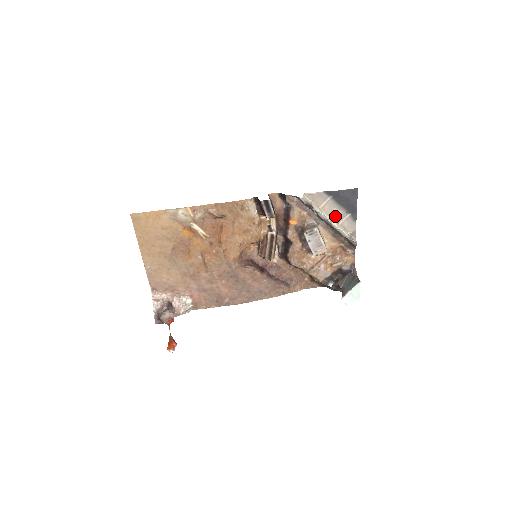
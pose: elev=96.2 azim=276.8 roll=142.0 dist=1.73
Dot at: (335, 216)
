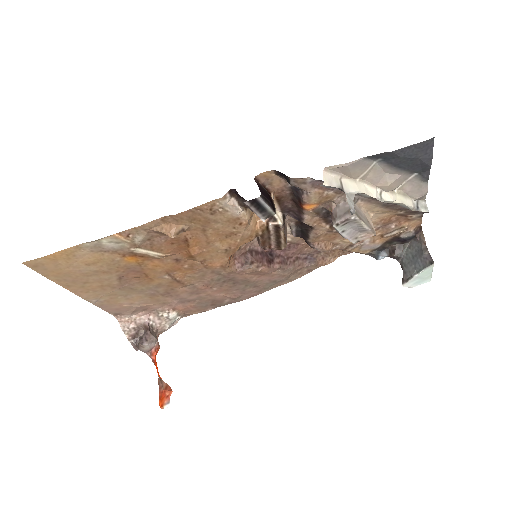
Dot at: (388, 185)
